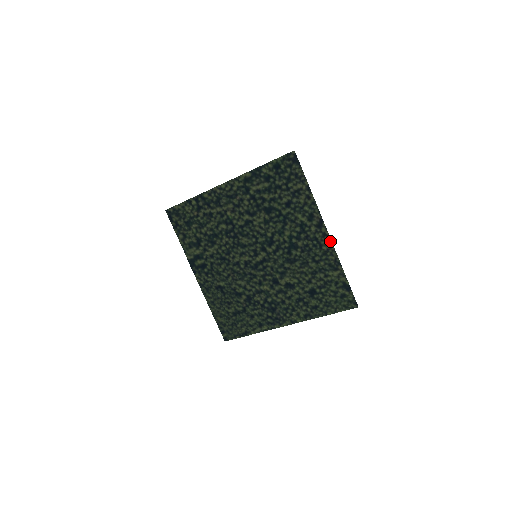
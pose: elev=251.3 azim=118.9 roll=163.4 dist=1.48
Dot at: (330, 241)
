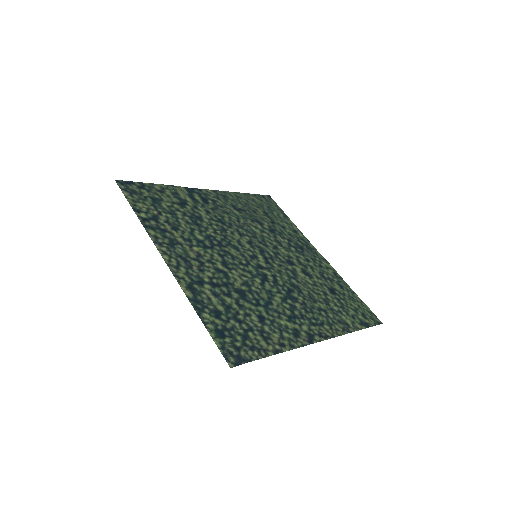
Dot at: (330, 337)
